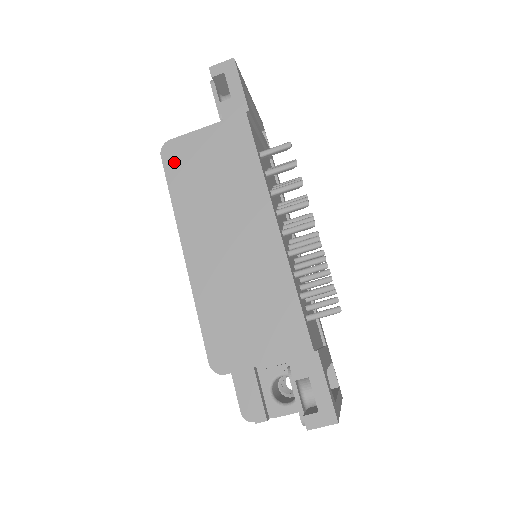
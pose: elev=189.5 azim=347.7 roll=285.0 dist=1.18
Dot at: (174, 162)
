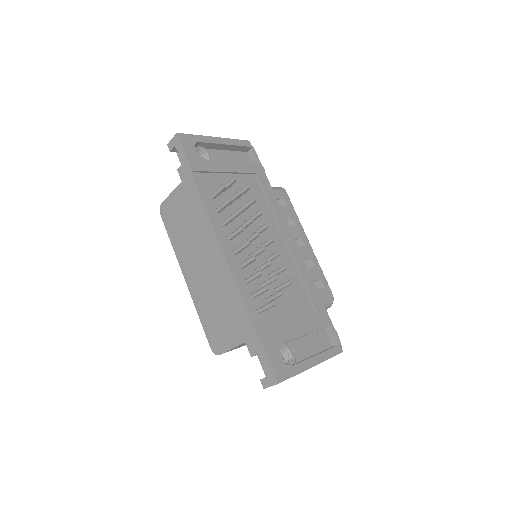
Dot at: (167, 218)
